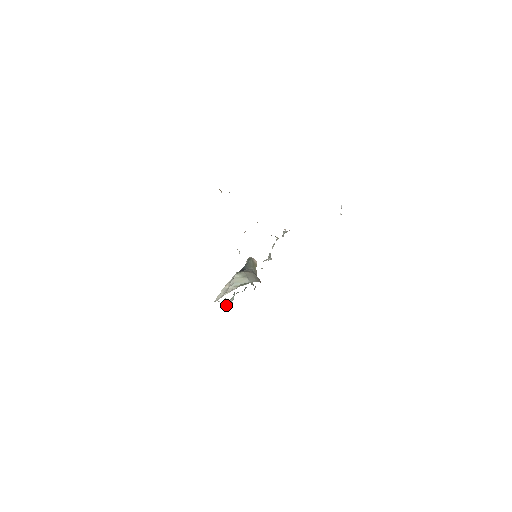
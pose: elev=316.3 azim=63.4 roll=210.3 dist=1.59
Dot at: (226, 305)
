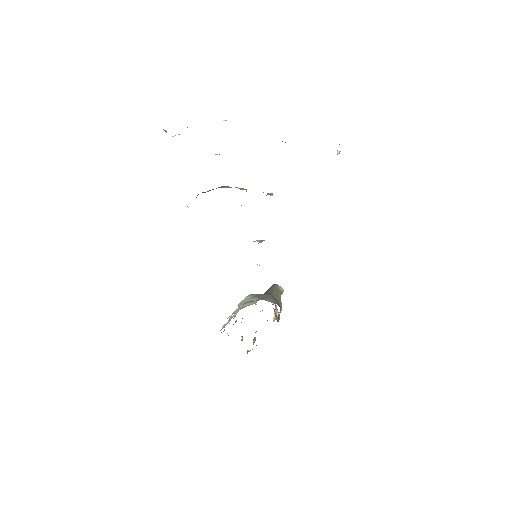
Dot at: (250, 350)
